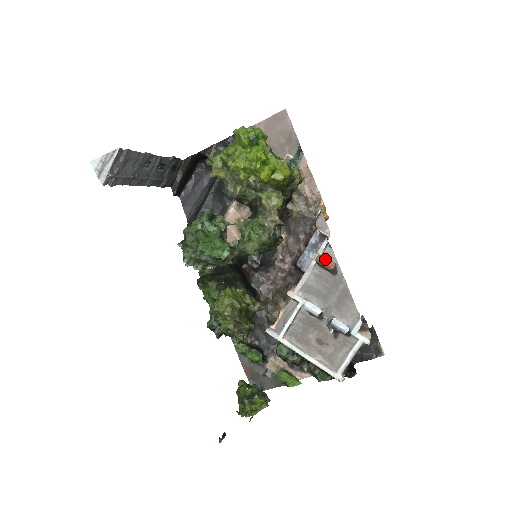
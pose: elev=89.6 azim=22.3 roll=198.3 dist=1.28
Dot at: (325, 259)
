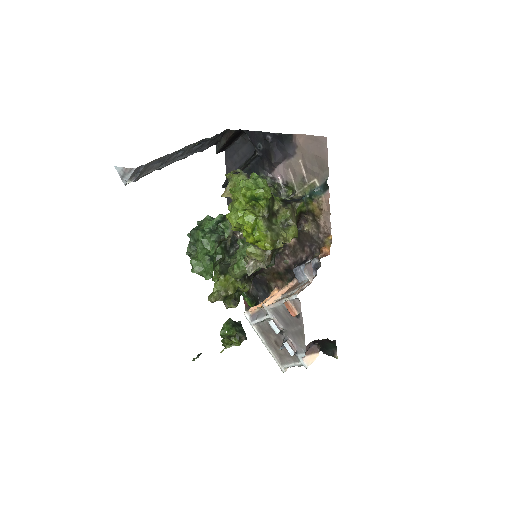
Dot at: (292, 306)
